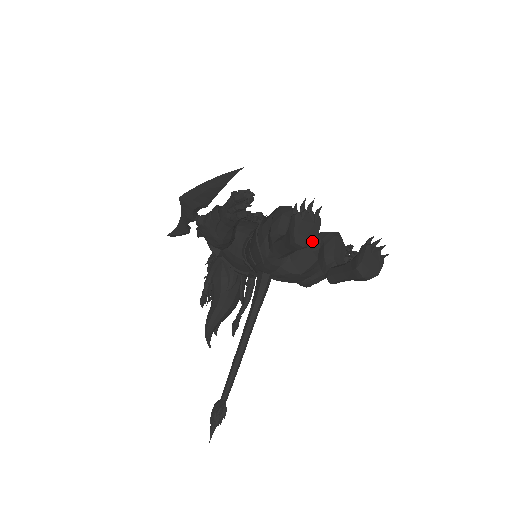
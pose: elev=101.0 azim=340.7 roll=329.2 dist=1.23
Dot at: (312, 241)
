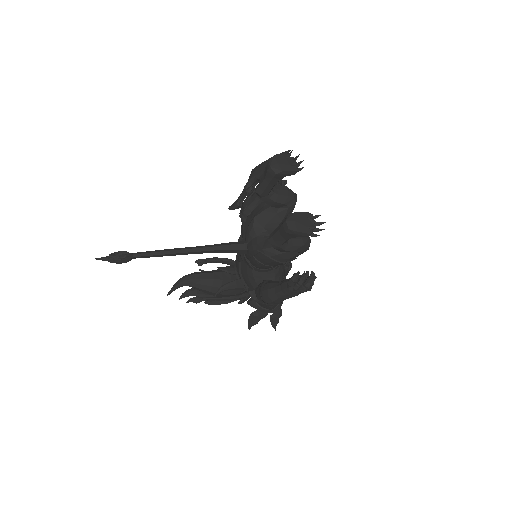
Dot at: (278, 169)
